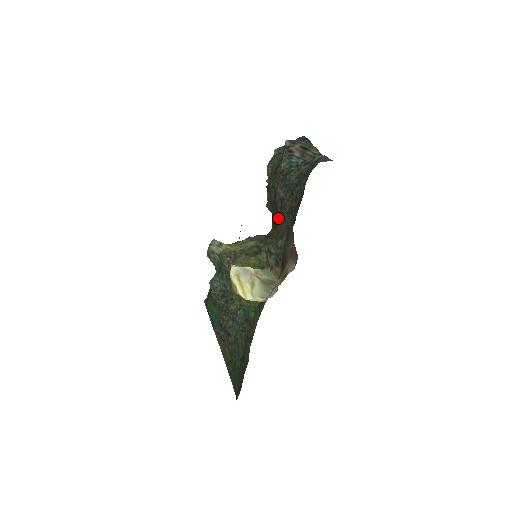
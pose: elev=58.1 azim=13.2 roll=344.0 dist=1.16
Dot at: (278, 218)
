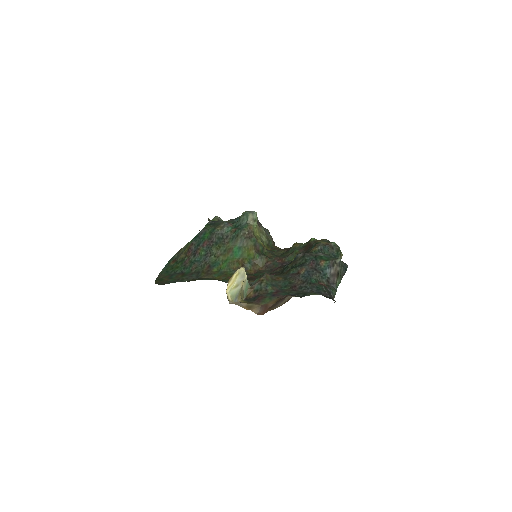
Dot at: (286, 270)
